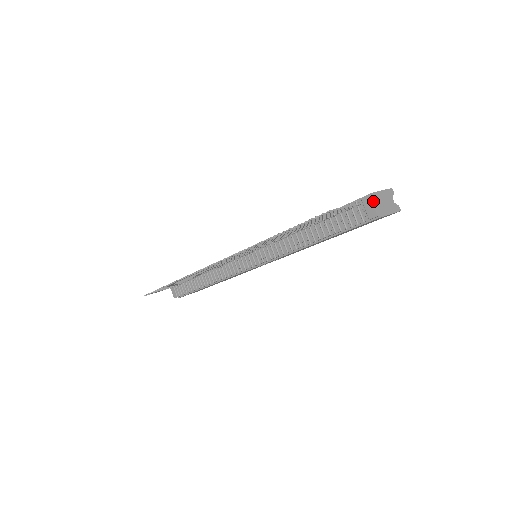
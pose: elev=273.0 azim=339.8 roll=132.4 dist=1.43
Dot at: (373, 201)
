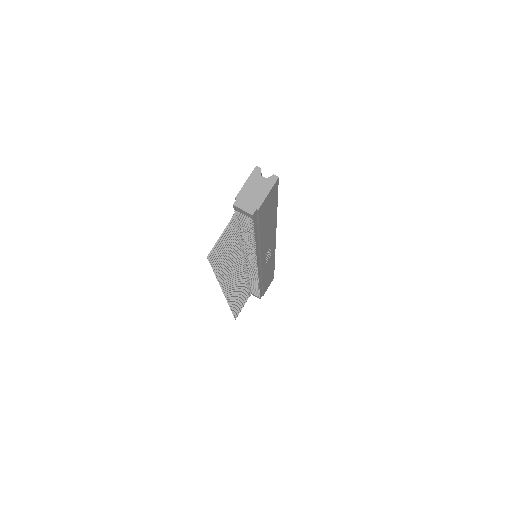
Dot at: (240, 206)
